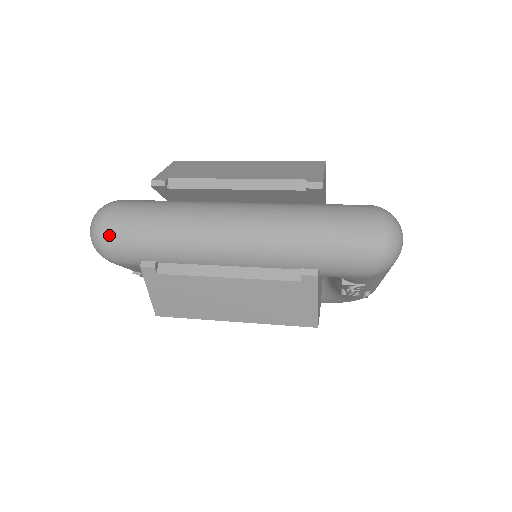
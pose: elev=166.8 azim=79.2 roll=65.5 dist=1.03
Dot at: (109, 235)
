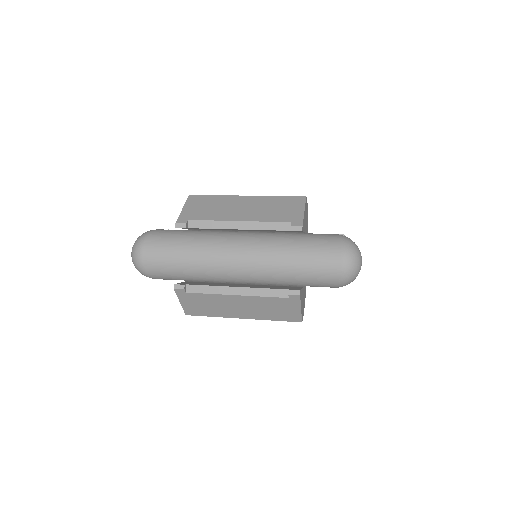
Dot at: (147, 262)
